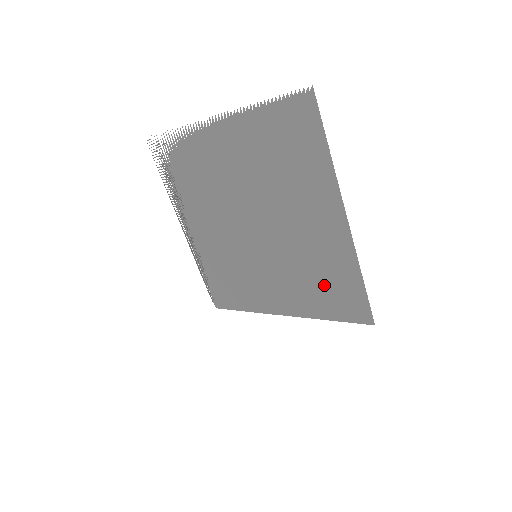
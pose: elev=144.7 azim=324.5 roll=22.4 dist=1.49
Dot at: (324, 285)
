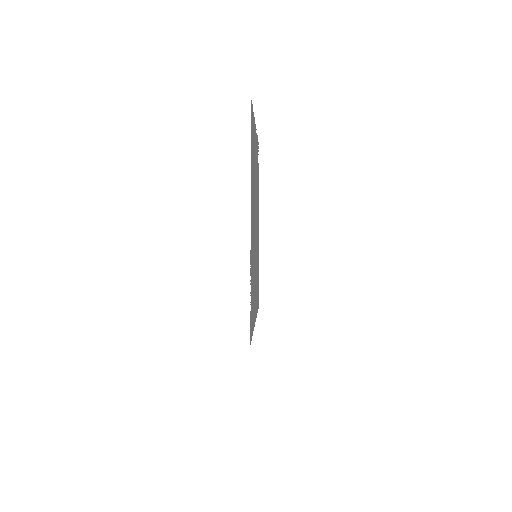
Dot at: occluded
